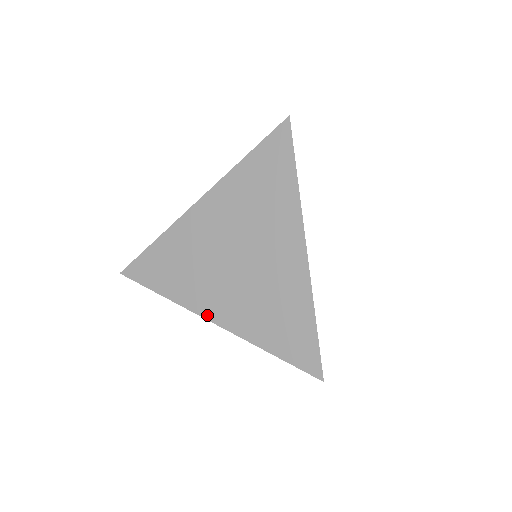
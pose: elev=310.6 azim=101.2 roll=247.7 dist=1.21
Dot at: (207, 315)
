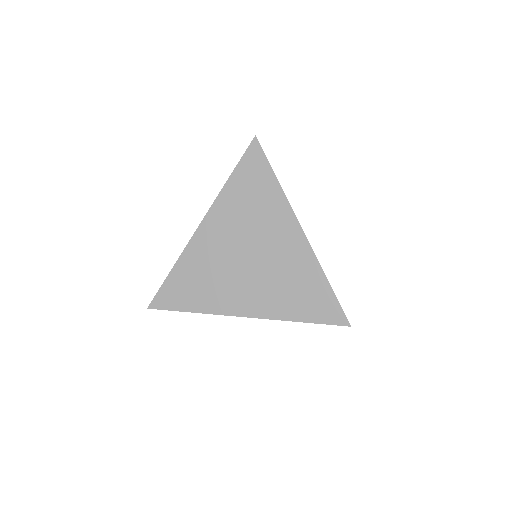
Dot at: (239, 313)
